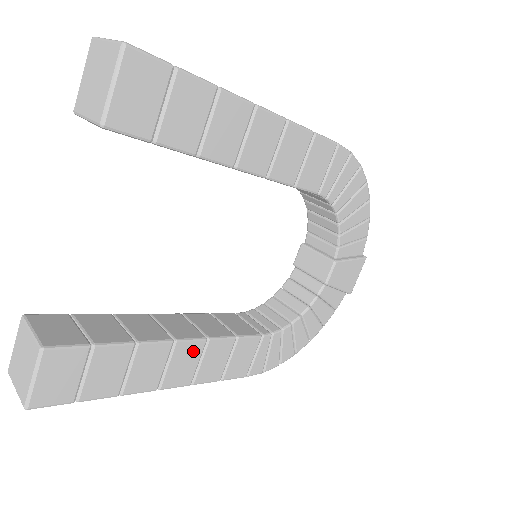
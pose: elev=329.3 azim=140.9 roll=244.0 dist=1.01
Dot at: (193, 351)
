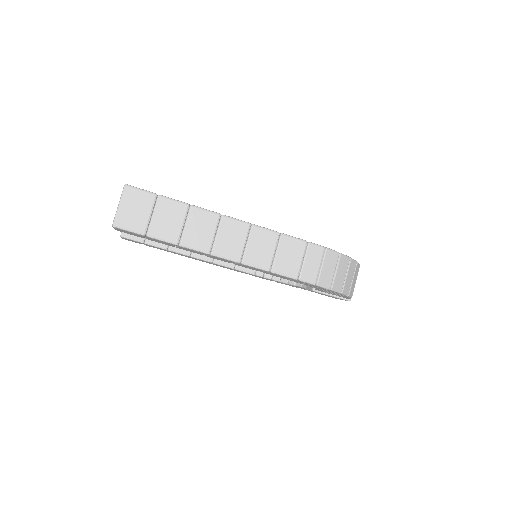
Dot at: occluded
